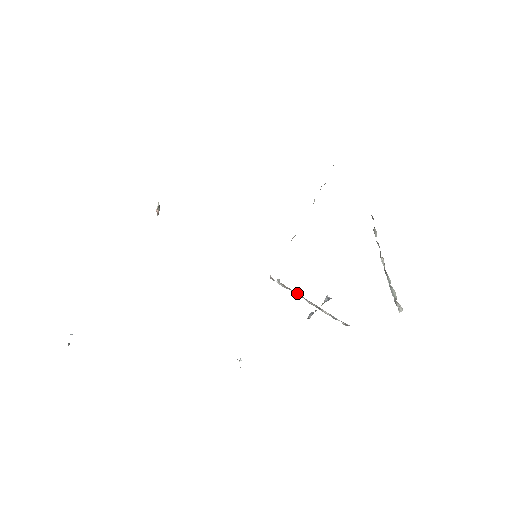
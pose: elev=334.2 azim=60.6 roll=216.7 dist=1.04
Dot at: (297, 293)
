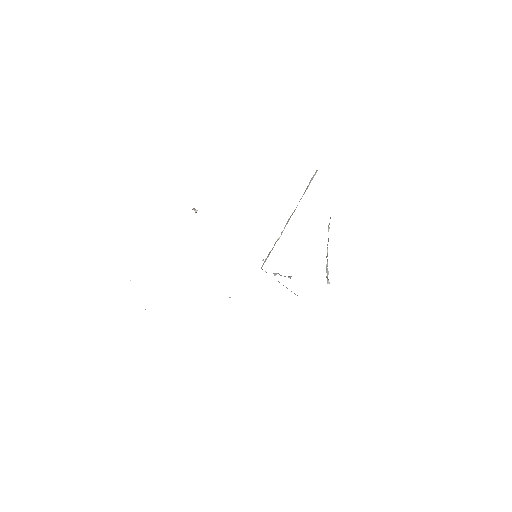
Dot at: occluded
